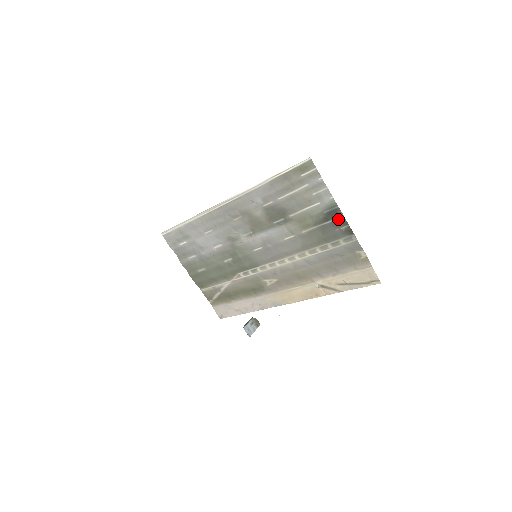
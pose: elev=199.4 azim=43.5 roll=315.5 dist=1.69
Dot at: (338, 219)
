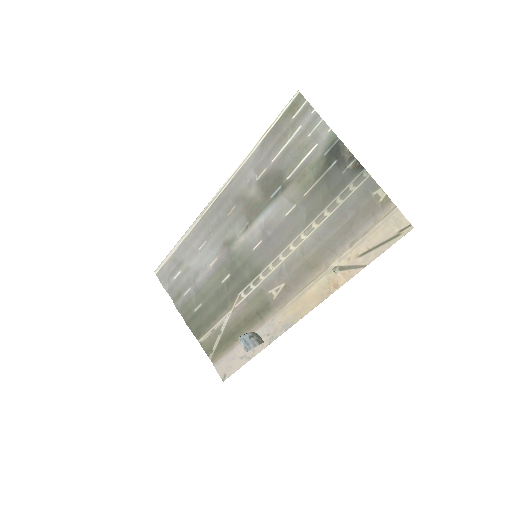
Dot at: (341, 155)
